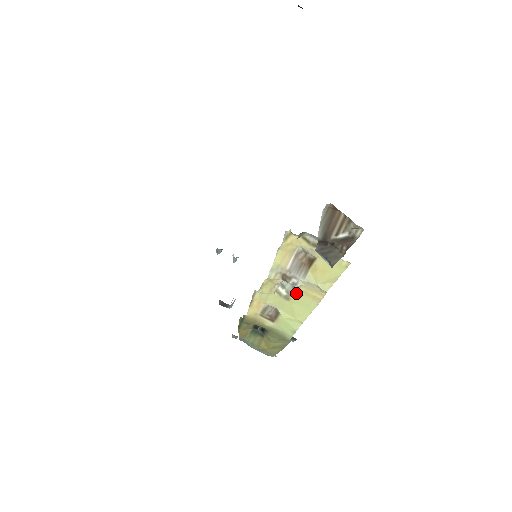
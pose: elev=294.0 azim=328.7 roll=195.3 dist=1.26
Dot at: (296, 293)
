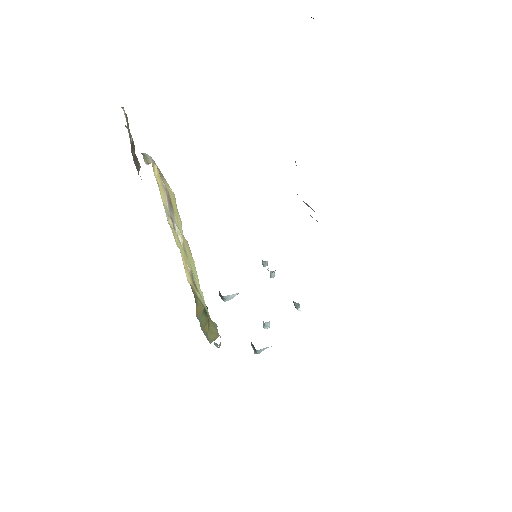
Dot at: (184, 245)
